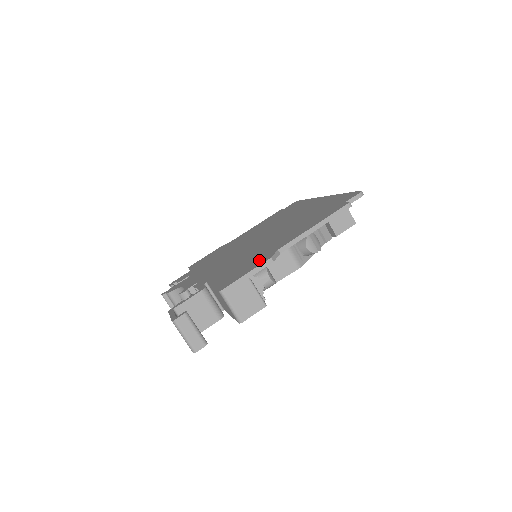
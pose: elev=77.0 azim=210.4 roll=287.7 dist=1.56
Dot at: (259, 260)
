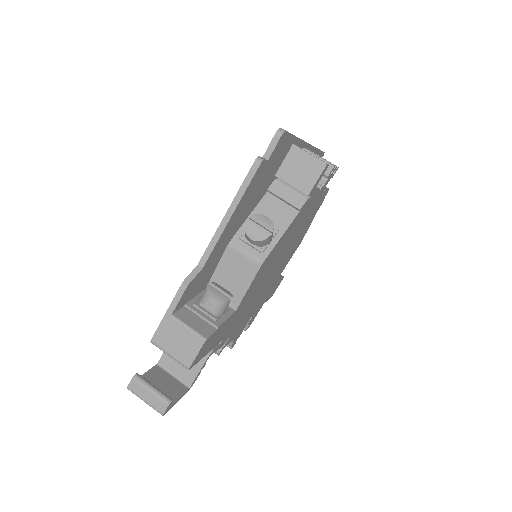
Dot at: occluded
